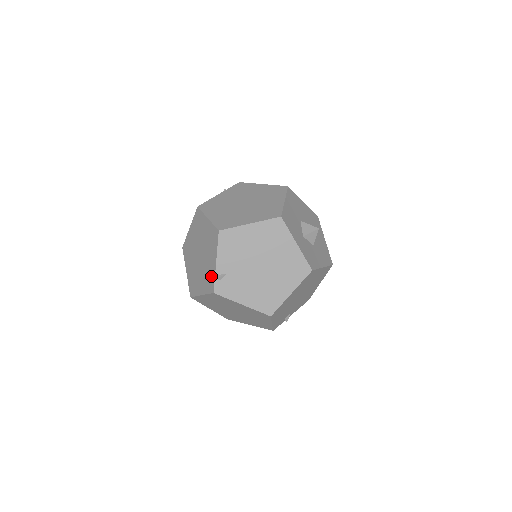
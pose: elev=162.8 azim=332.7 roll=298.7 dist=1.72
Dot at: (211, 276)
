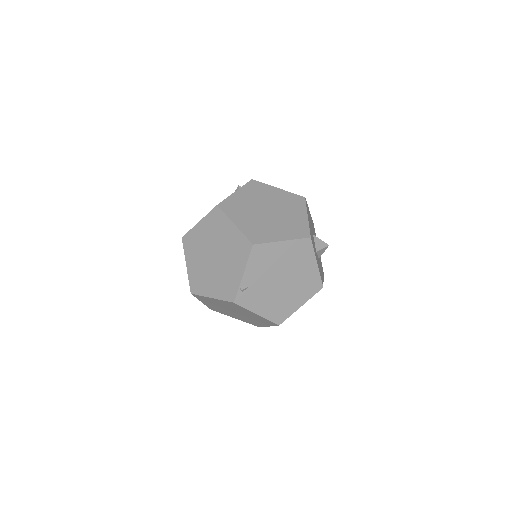
Dot at: (232, 285)
